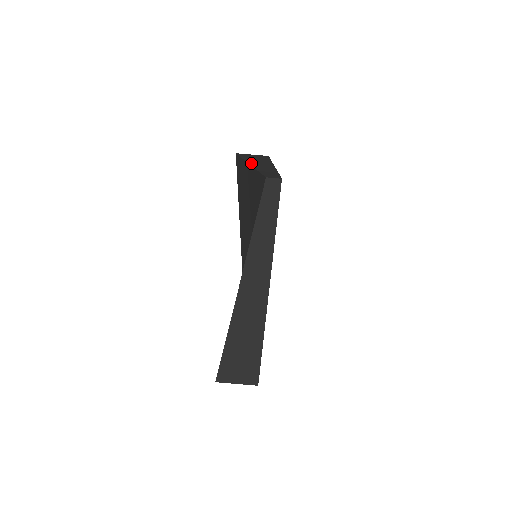
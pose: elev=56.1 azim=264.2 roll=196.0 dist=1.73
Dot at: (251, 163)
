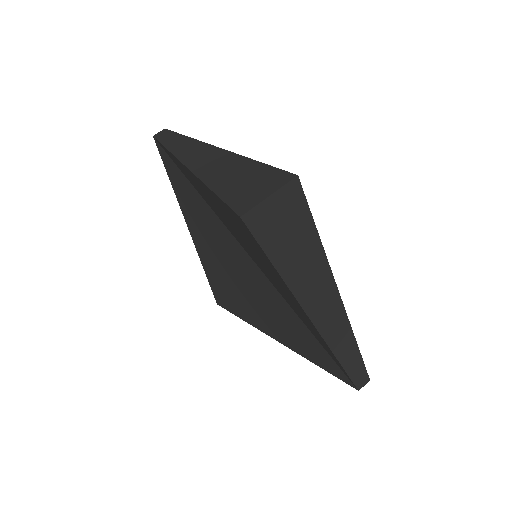
Dot at: occluded
